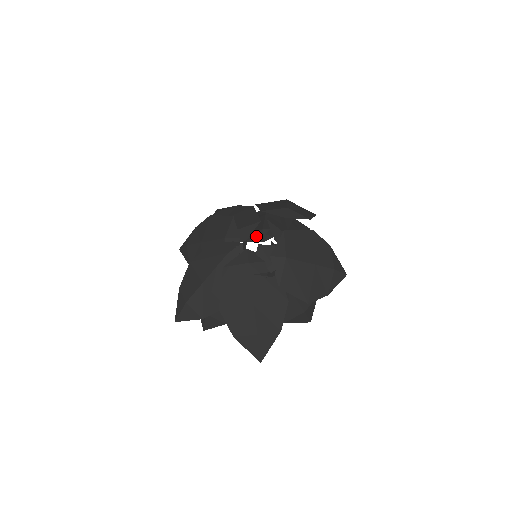
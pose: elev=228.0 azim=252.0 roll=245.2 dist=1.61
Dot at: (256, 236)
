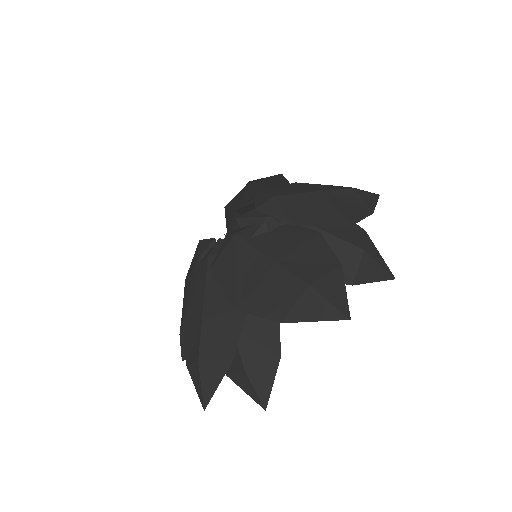
Dot at: occluded
